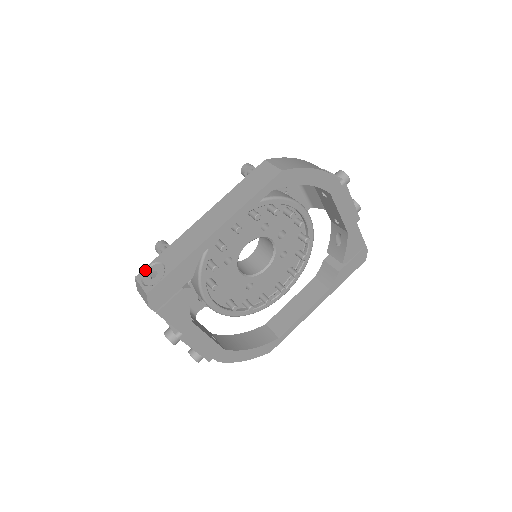
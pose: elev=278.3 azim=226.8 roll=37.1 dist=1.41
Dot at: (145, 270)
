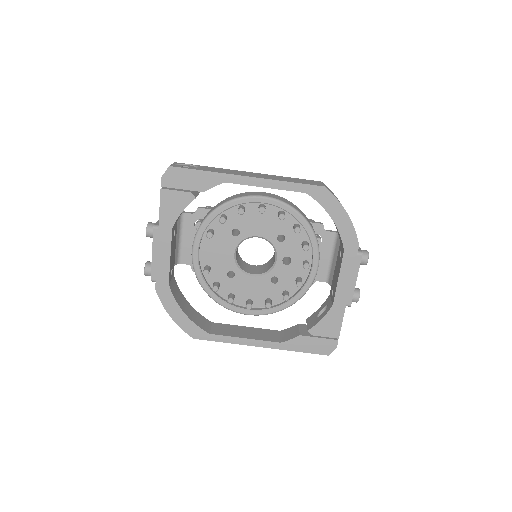
Dot at: (185, 164)
